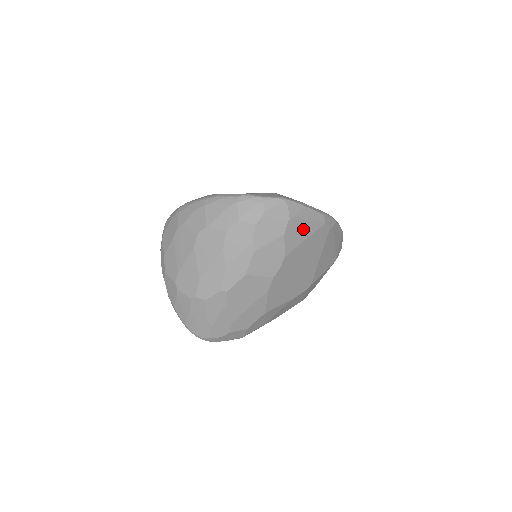
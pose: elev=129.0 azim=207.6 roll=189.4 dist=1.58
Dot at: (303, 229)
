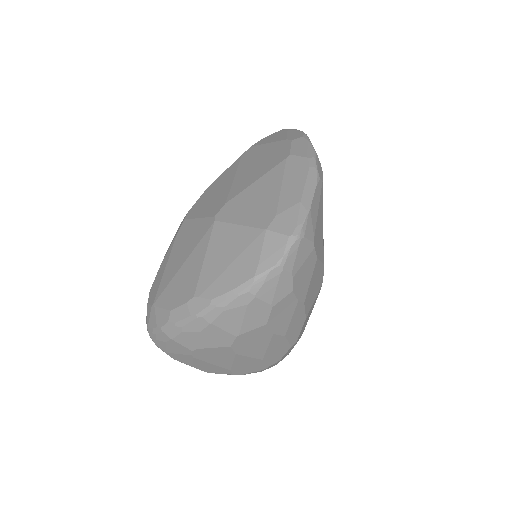
Dot at: (319, 223)
